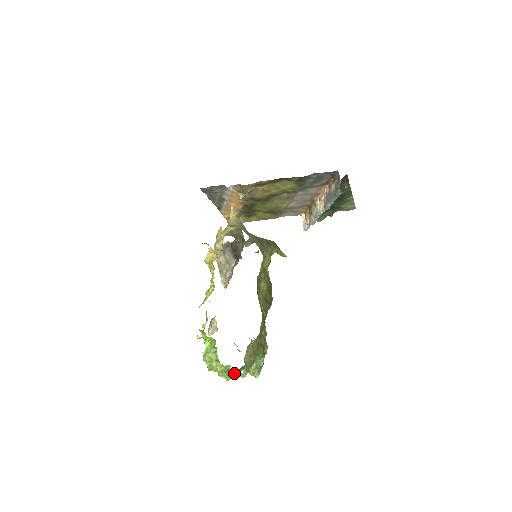
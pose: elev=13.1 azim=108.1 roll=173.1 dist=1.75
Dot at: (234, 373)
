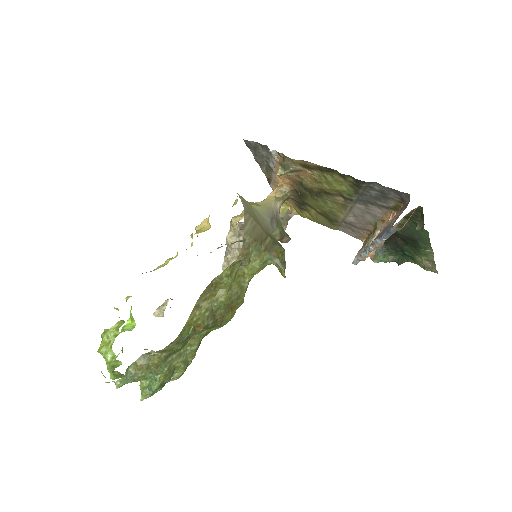
Dot at: (119, 375)
